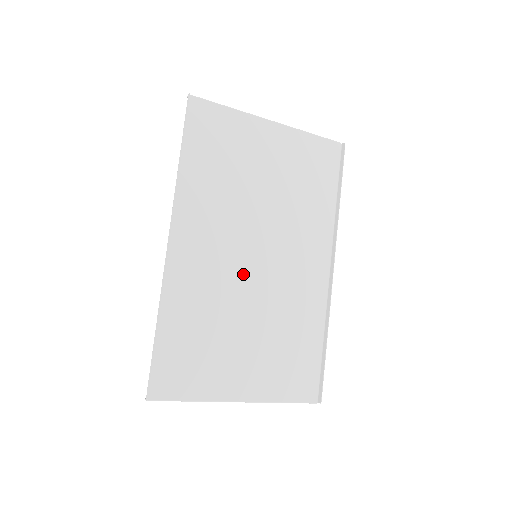
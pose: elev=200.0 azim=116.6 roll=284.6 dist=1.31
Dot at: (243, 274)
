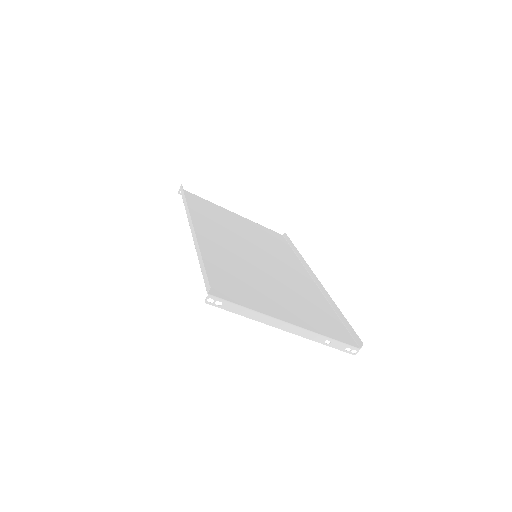
Dot at: (252, 260)
